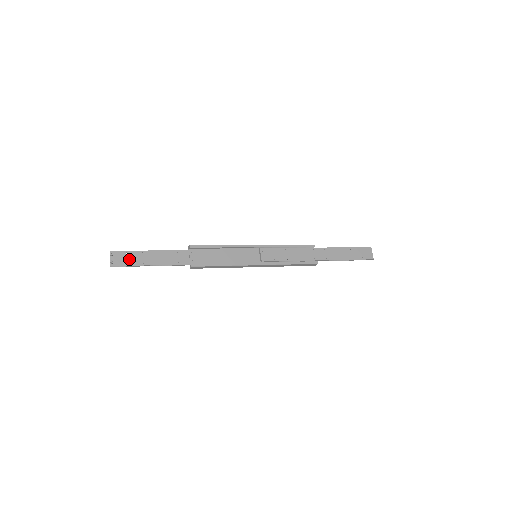
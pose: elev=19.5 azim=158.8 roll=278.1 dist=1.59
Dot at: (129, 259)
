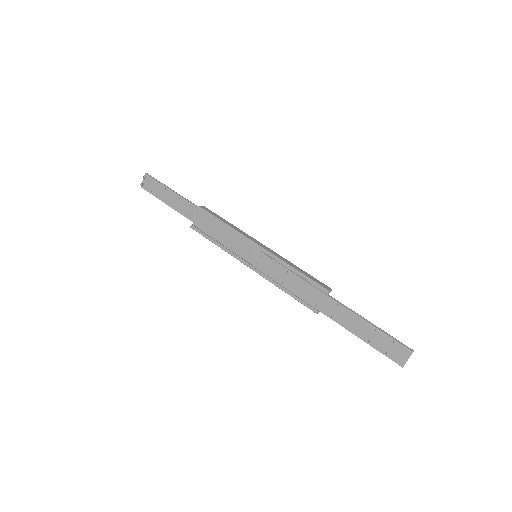
Dot at: (154, 189)
